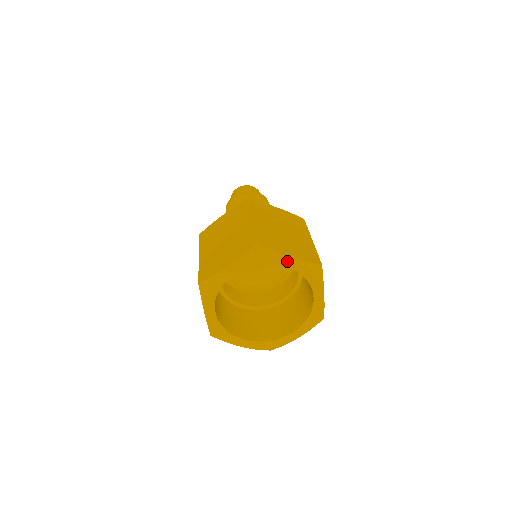
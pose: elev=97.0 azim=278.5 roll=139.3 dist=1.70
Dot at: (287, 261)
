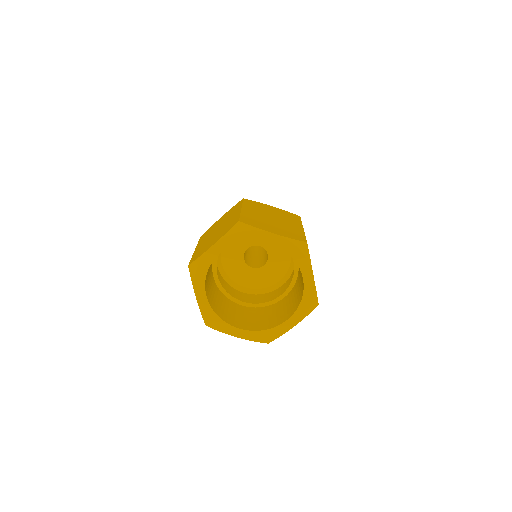
Dot at: (270, 237)
